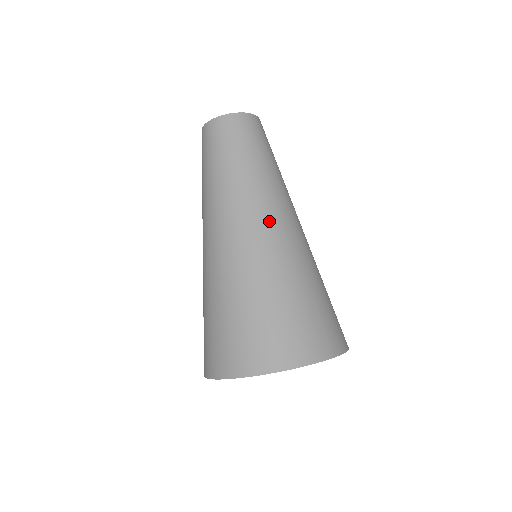
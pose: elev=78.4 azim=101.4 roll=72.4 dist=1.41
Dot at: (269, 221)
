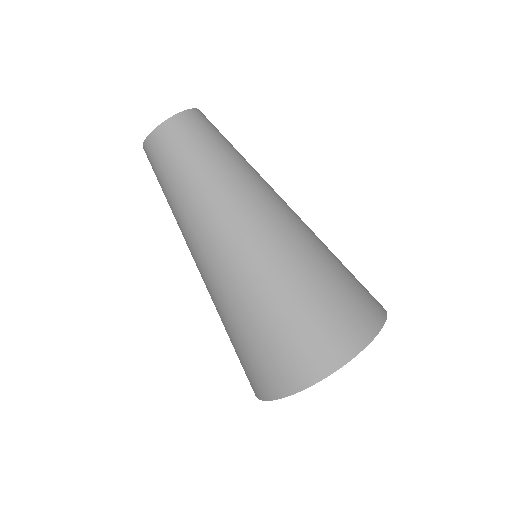
Dot at: (271, 213)
